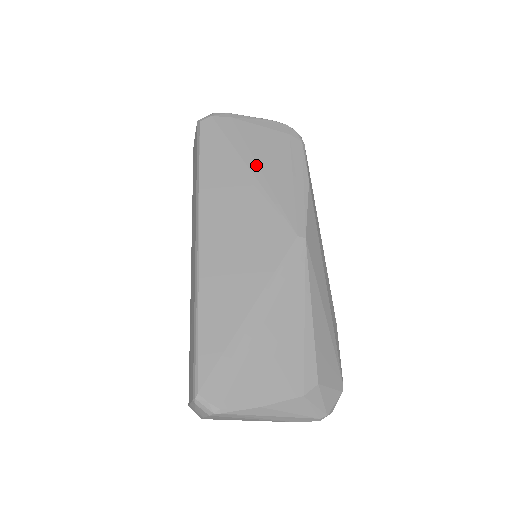
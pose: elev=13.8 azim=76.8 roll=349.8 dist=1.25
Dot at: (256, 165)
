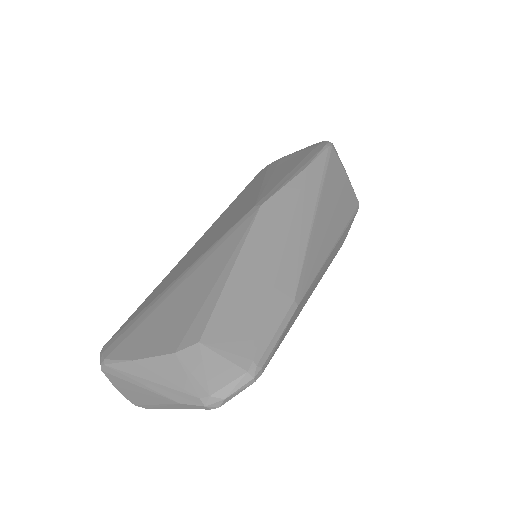
Dot at: (270, 176)
